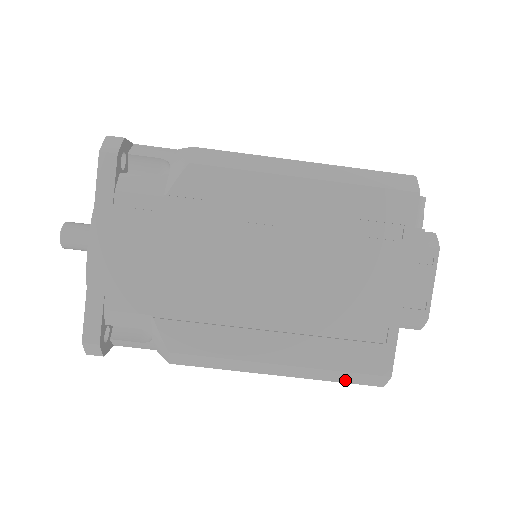
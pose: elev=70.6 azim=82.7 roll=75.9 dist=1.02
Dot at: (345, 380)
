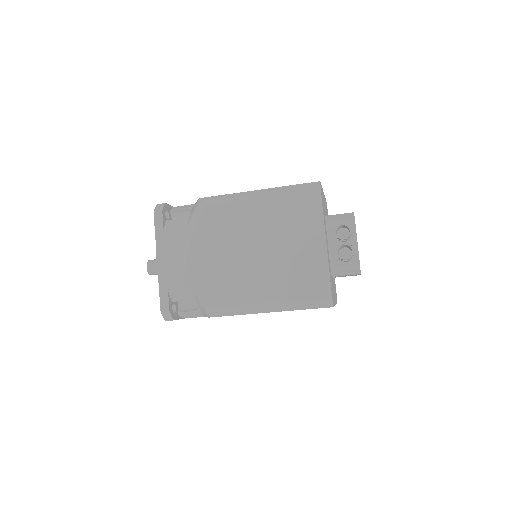
Dot at: occluded
